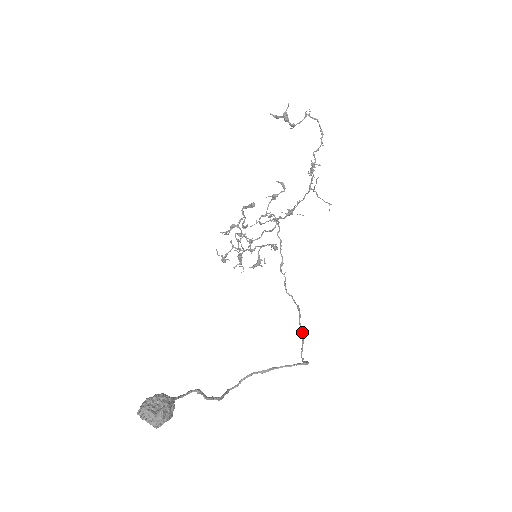
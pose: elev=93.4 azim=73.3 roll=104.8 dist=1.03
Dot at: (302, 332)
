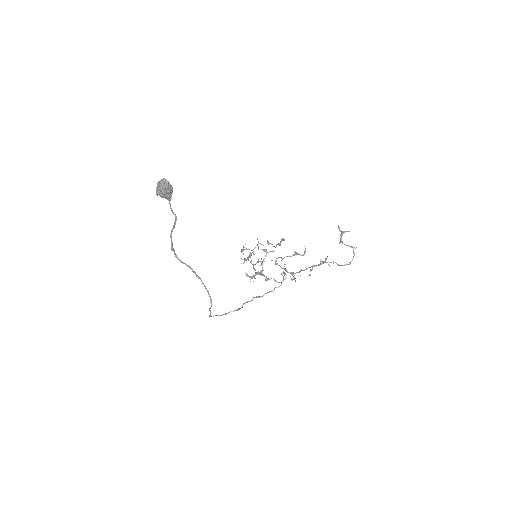
Dot at: (225, 314)
